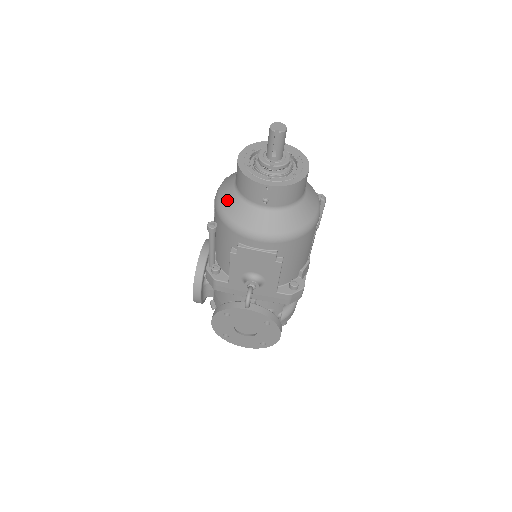
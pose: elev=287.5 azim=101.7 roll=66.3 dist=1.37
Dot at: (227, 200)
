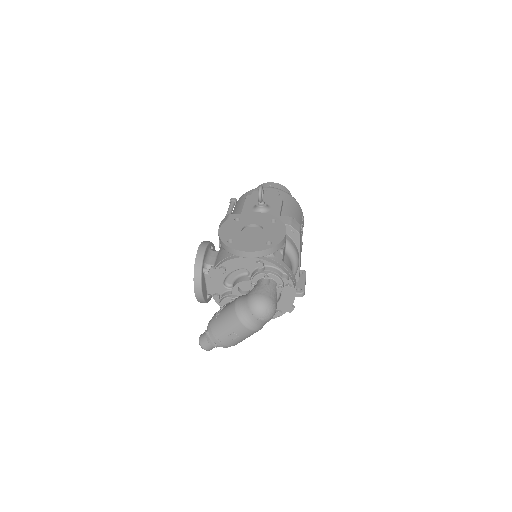
Dot at: occluded
